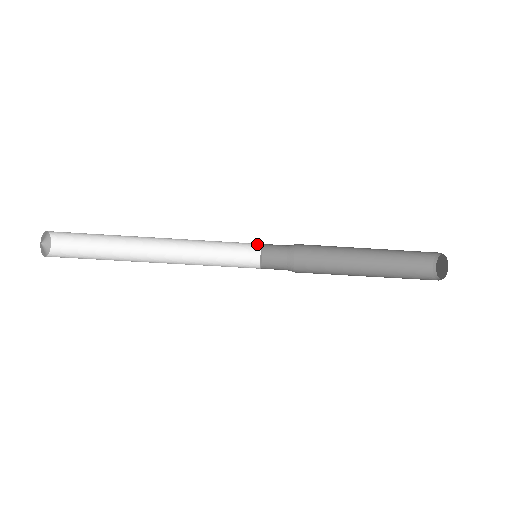
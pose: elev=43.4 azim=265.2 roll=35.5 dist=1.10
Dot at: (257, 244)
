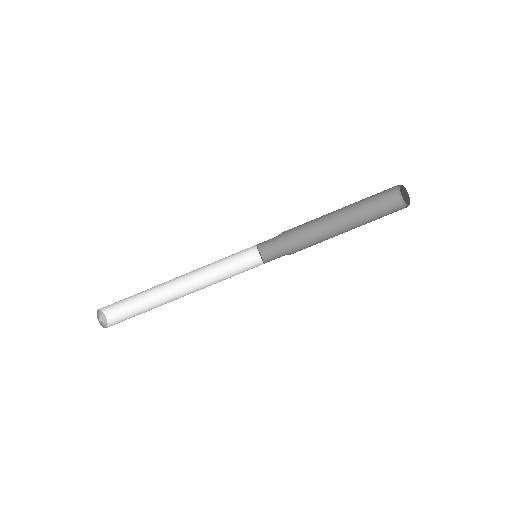
Dot at: (254, 249)
